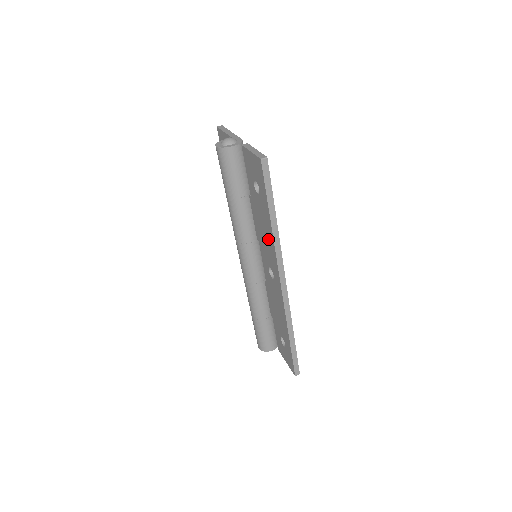
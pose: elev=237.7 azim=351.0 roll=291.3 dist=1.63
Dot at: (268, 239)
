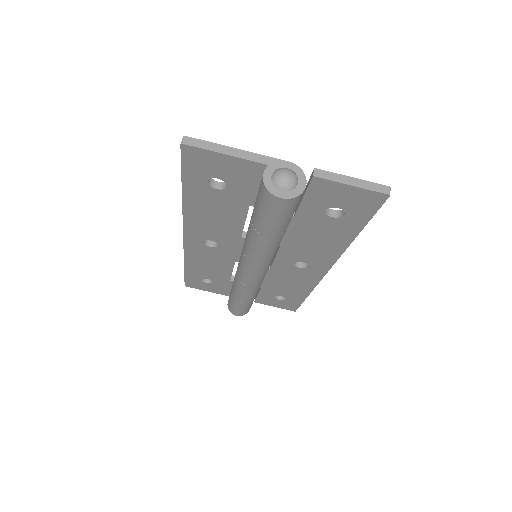
Dot at: (326, 247)
